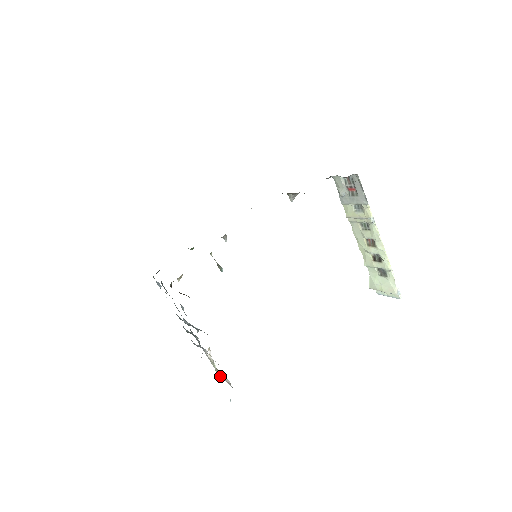
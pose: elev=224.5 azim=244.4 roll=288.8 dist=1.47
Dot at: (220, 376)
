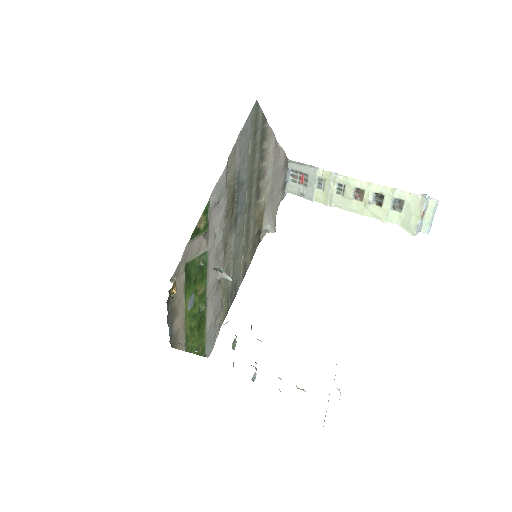
Dot at: occluded
